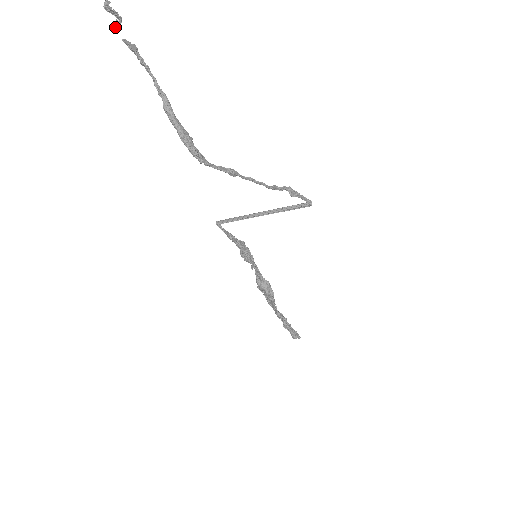
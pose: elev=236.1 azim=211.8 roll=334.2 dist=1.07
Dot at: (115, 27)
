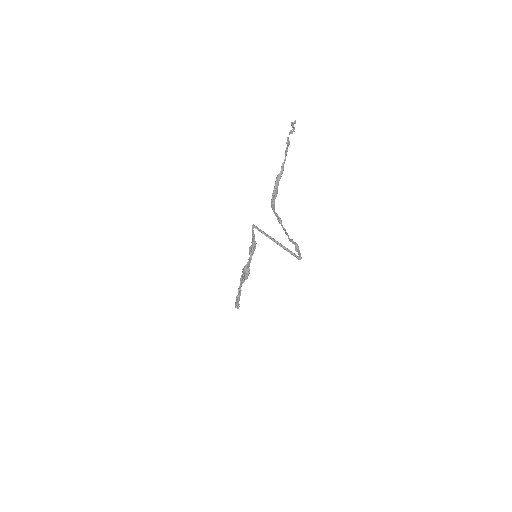
Dot at: (289, 133)
